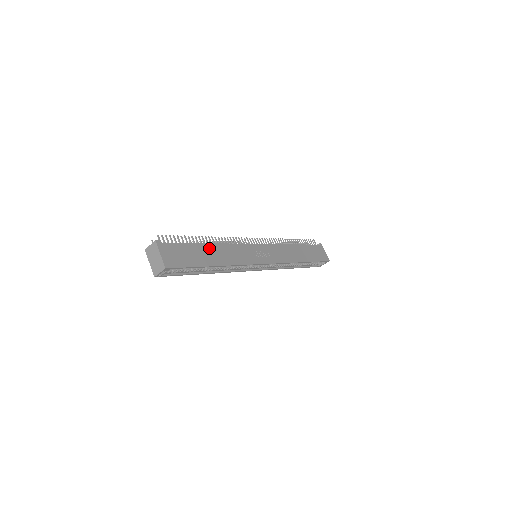
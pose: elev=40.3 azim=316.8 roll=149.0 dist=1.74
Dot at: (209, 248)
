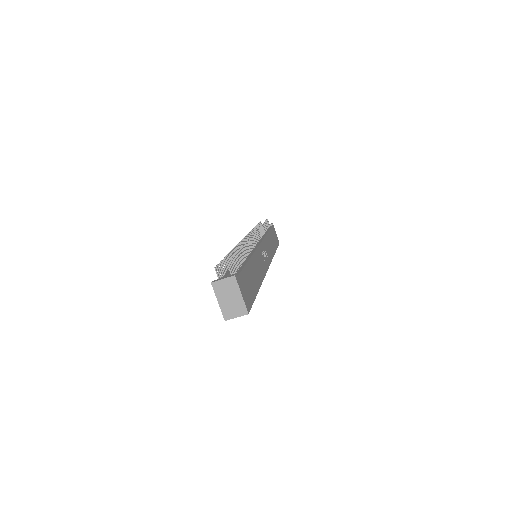
Dot at: (251, 266)
